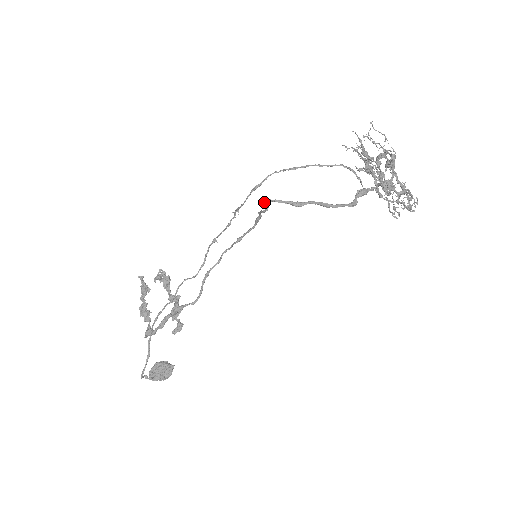
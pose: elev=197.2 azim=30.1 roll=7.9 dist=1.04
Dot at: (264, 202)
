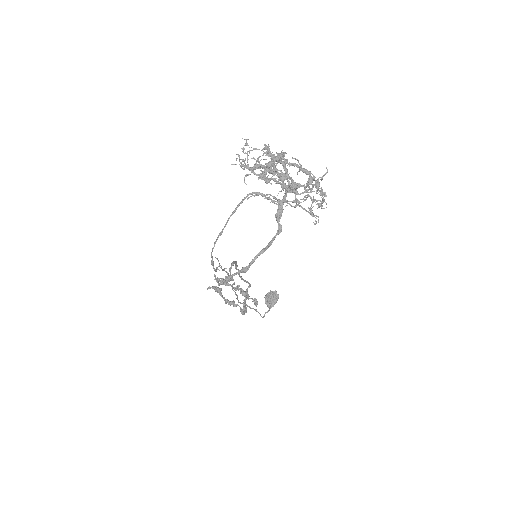
Dot at: occluded
